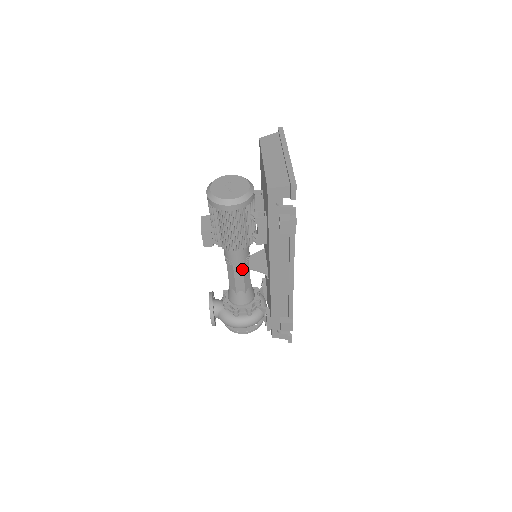
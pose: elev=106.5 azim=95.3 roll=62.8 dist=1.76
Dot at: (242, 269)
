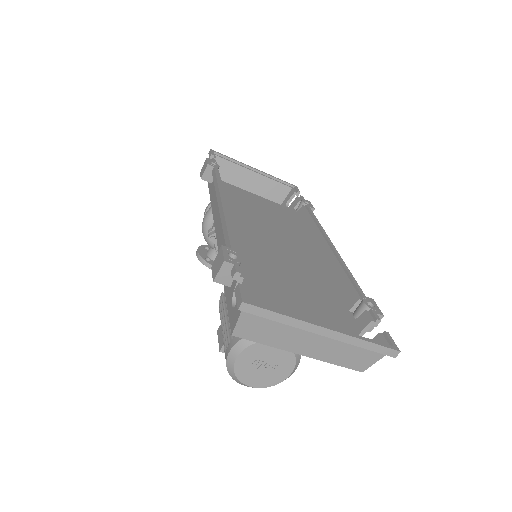
Dot at: occluded
